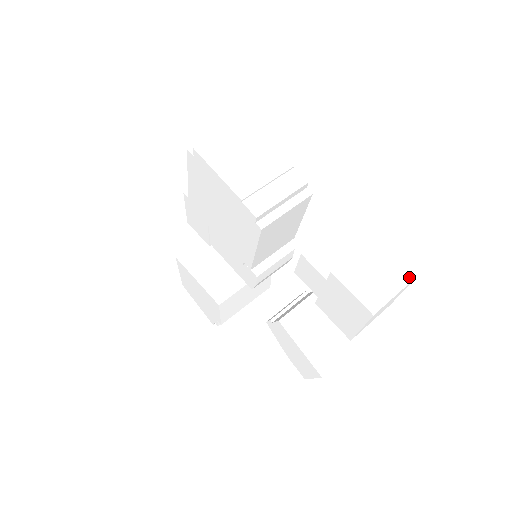
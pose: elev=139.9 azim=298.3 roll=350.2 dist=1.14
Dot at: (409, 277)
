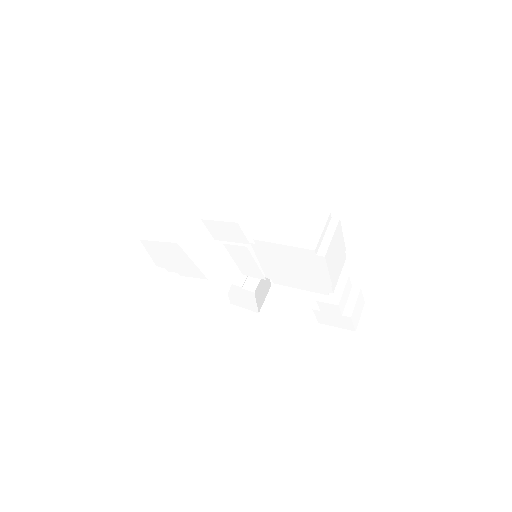
Dot at: (363, 305)
